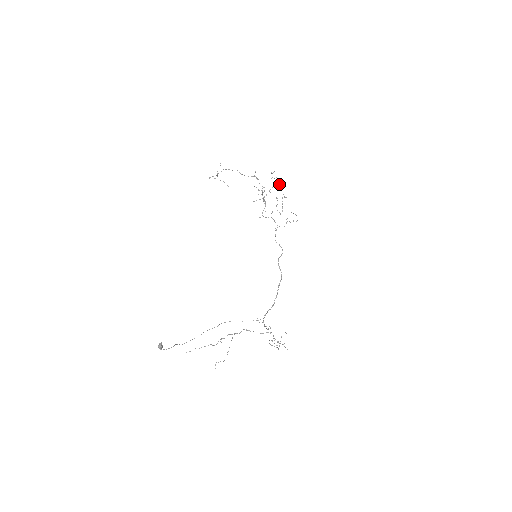
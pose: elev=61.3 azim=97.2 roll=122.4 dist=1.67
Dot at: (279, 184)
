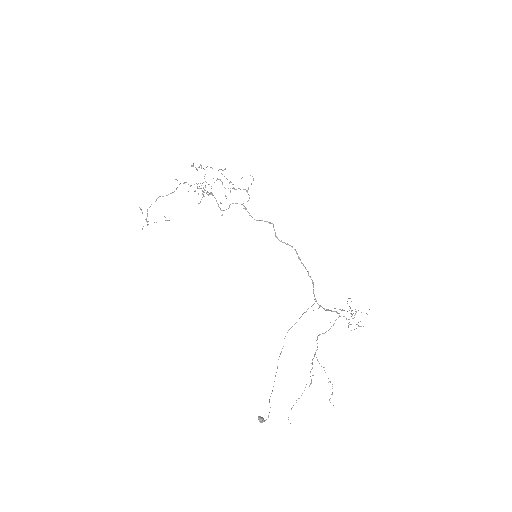
Dot at: (207, 166)
